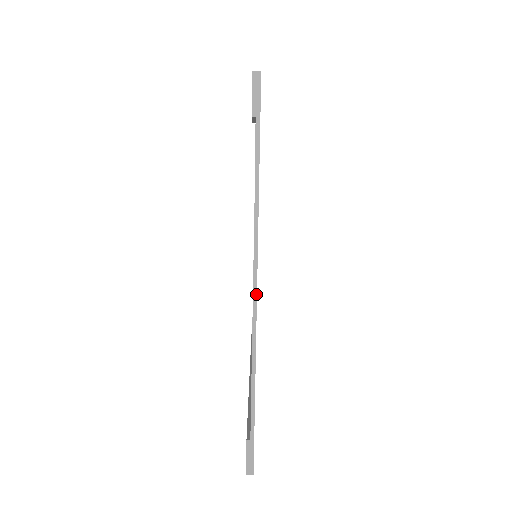
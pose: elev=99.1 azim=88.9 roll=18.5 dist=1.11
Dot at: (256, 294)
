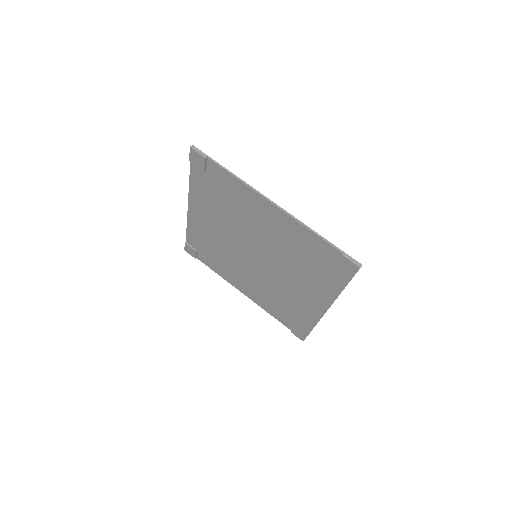
Dot at: (276, 204)
